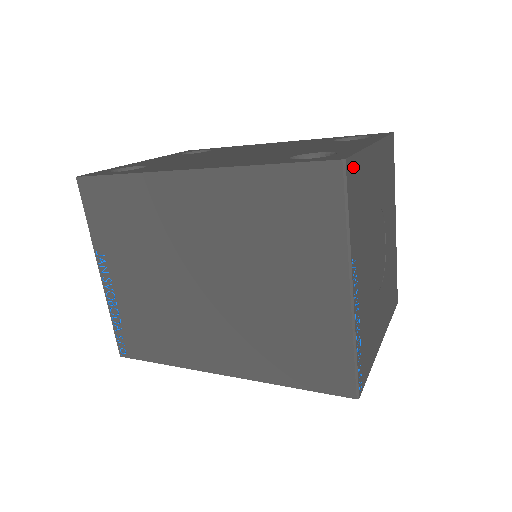
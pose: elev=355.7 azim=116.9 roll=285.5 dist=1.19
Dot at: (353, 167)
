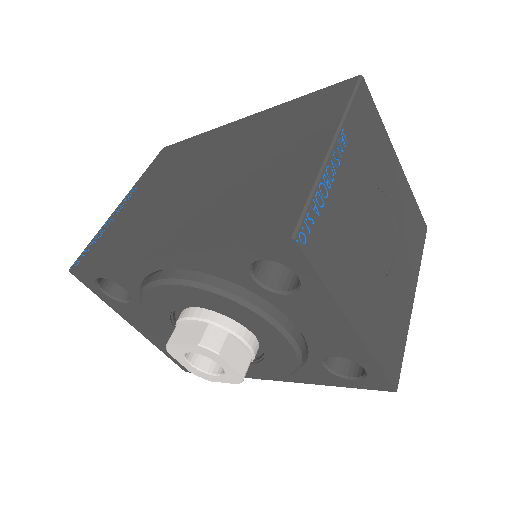
Dot at: (369, 101)
